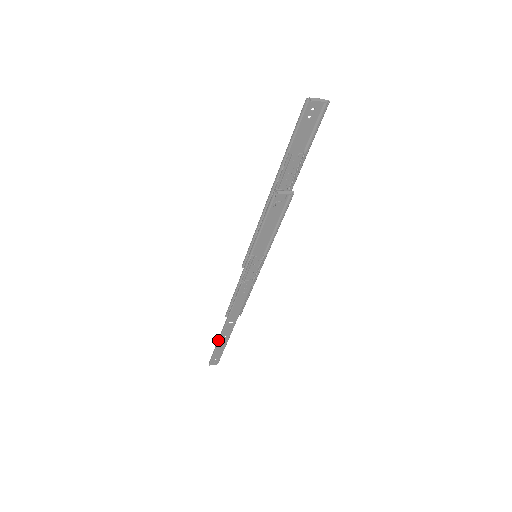
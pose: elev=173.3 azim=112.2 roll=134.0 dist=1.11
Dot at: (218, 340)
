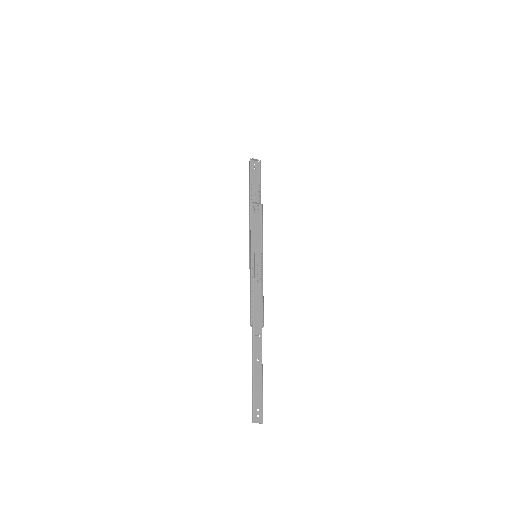
Dot at: (252, 367)
